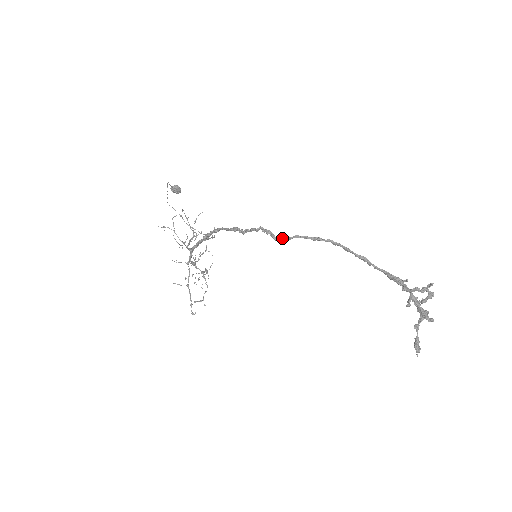
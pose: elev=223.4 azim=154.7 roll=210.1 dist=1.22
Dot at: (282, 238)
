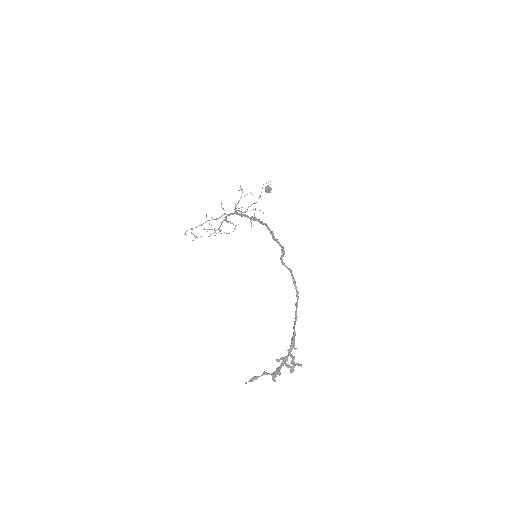
Dot at: occluded
